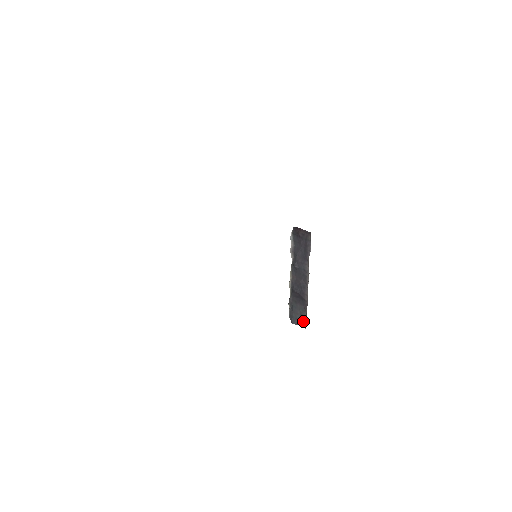
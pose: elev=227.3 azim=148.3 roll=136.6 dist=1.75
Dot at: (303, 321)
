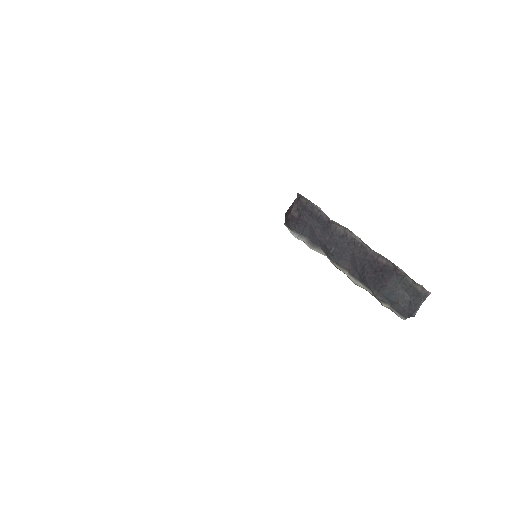
Dot at: (417, 291)
